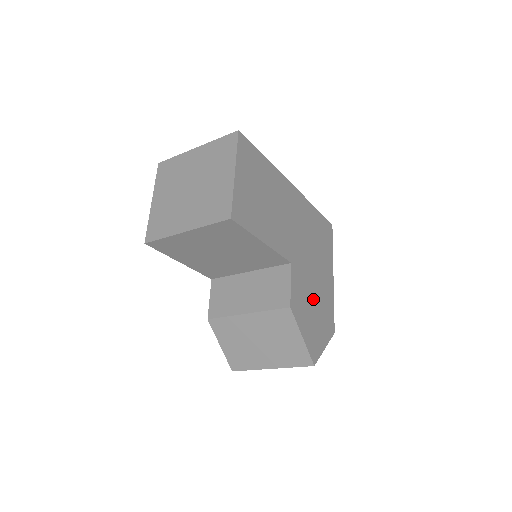
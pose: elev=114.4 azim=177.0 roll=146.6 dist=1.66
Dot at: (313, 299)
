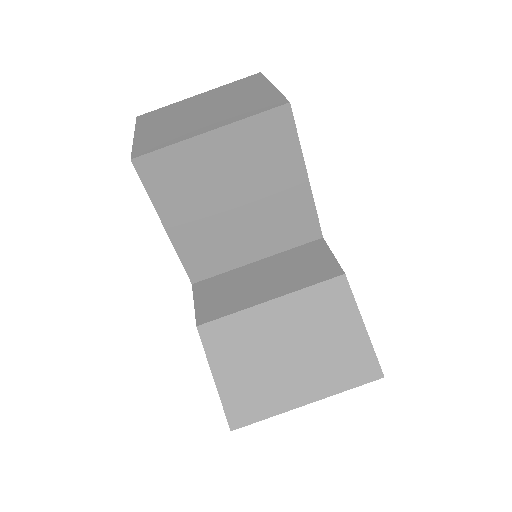
Dot at: occluded
